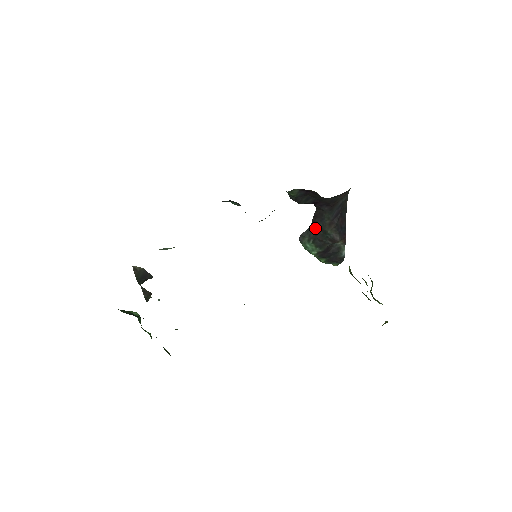
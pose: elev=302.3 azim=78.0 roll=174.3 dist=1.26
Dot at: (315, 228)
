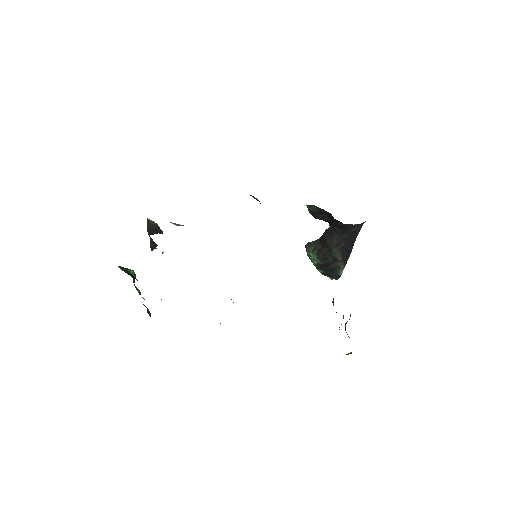
Dot at: (323, 242)
